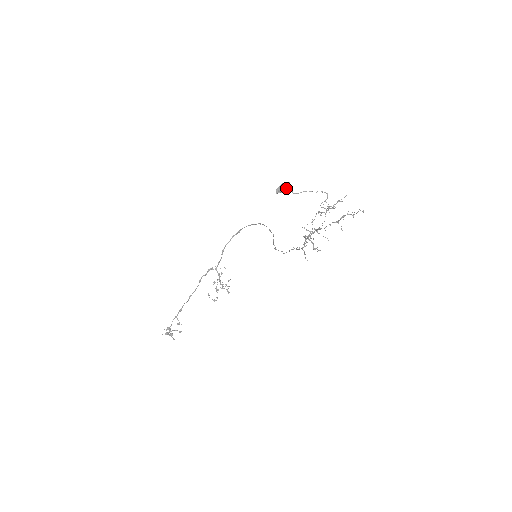
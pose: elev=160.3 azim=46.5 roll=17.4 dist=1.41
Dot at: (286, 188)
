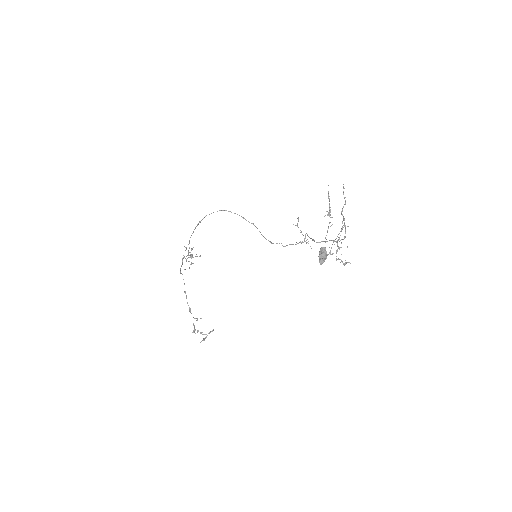
Dot at: (326, 255)
